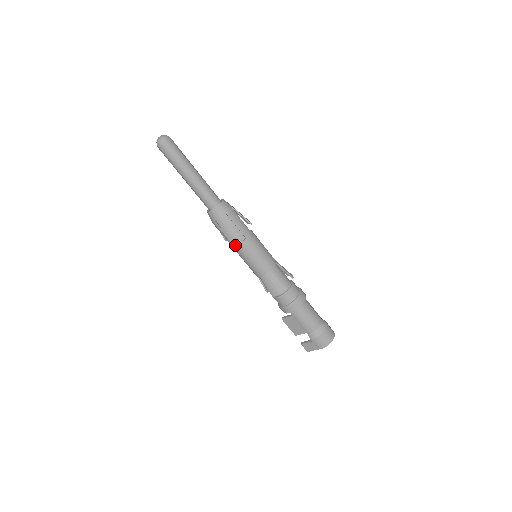
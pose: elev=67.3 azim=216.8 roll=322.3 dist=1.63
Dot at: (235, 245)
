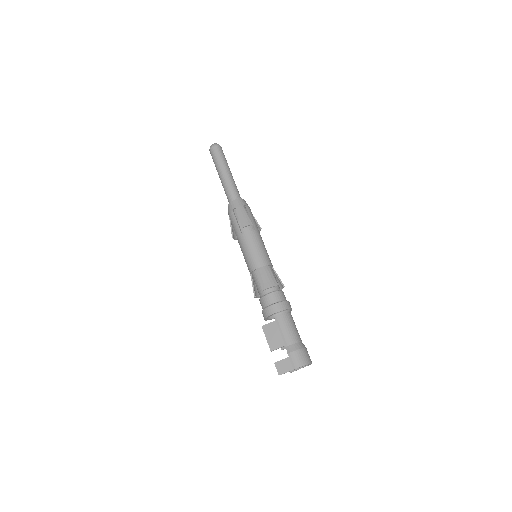
Dot at: (243, 233)
